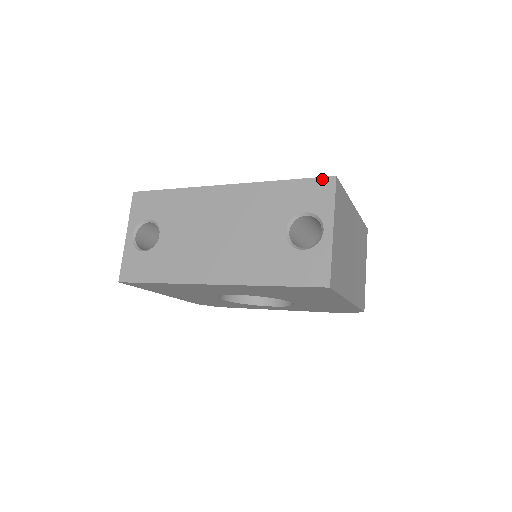
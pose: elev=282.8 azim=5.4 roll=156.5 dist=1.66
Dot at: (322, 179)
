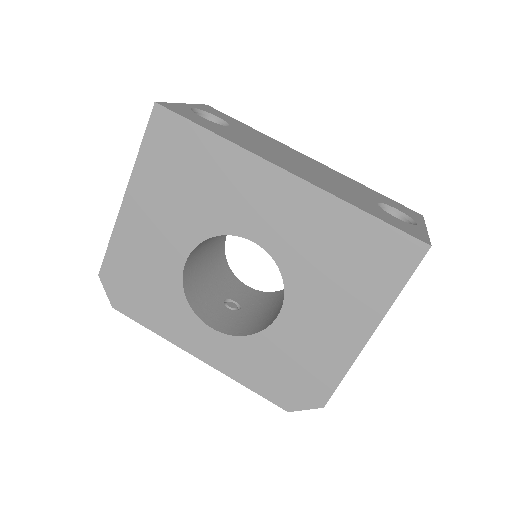
Dot at: (410, 209)
